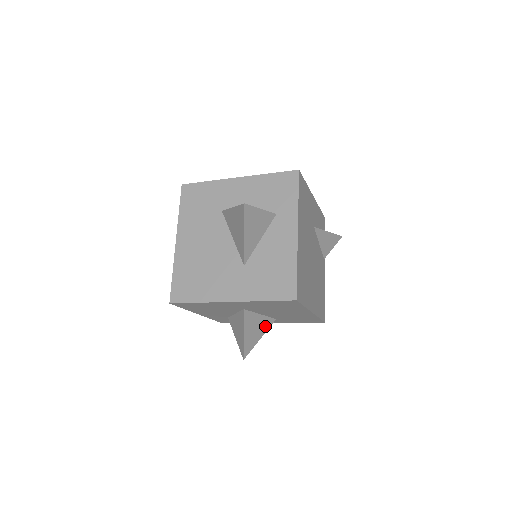
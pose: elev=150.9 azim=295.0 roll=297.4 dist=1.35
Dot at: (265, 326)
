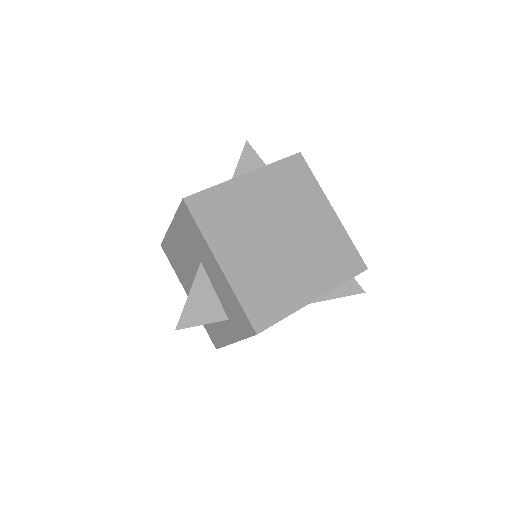
Dot at: occluded
